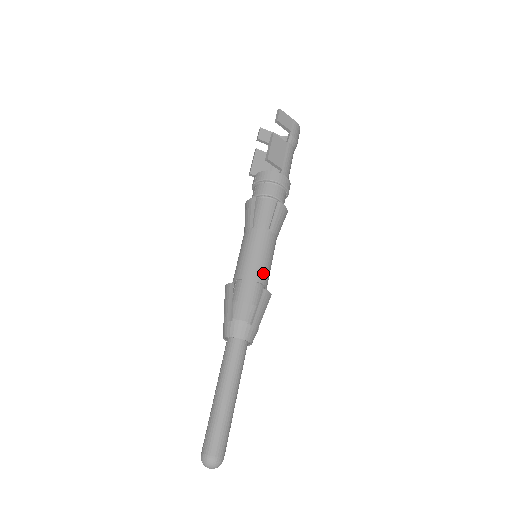
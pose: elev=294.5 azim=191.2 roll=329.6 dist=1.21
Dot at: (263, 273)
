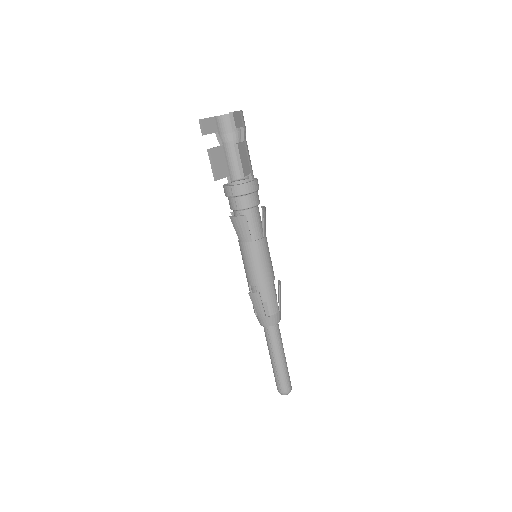
Dot at: (273, 272)
